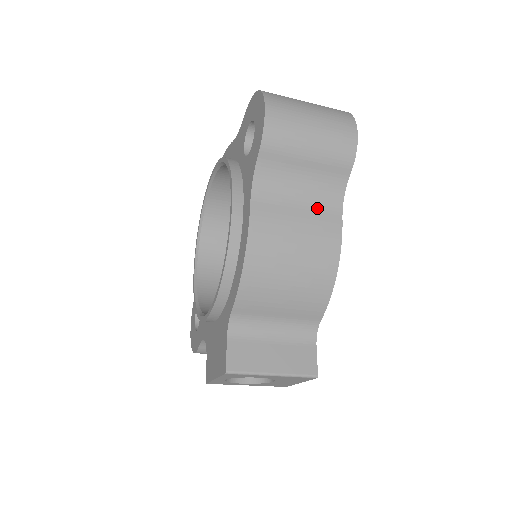
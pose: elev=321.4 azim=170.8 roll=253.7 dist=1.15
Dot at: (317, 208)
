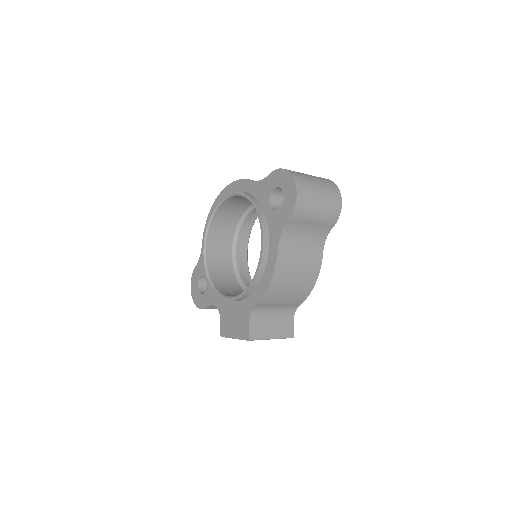
Dot at: (311, 247)
